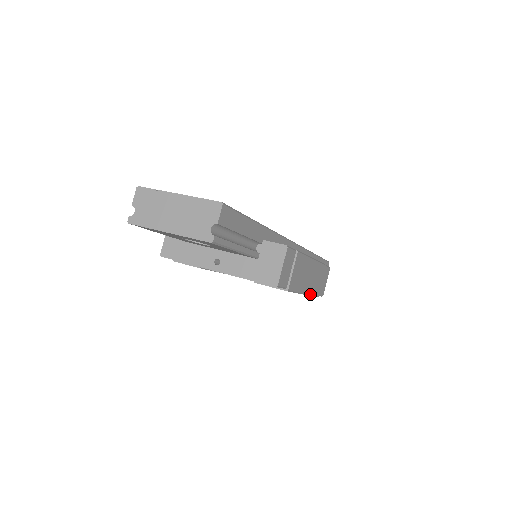
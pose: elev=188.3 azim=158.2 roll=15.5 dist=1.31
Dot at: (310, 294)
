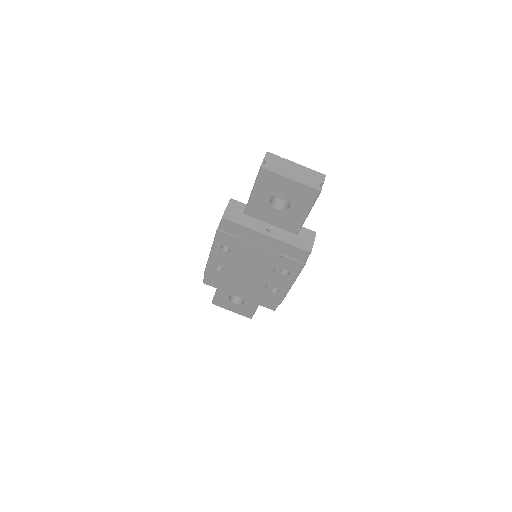
Dot at: occluded
